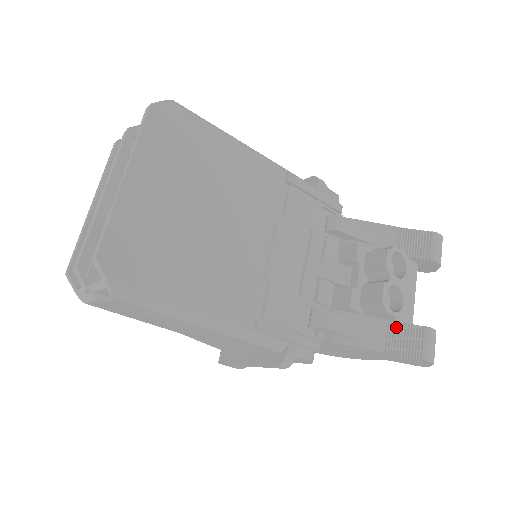
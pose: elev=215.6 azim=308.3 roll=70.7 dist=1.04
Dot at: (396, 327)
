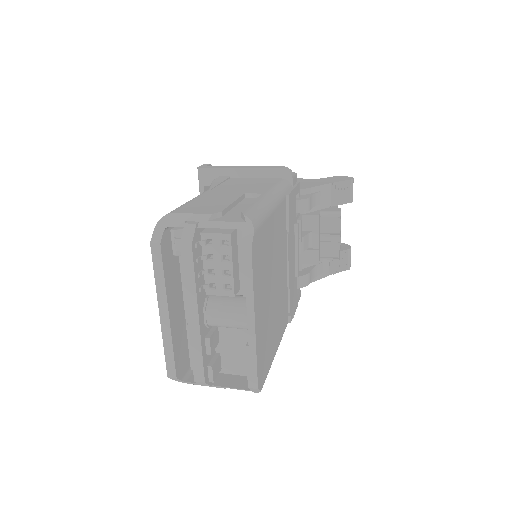
Dot at: occluded
